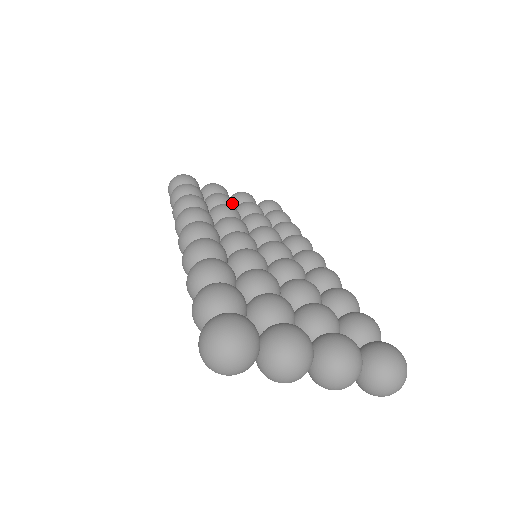
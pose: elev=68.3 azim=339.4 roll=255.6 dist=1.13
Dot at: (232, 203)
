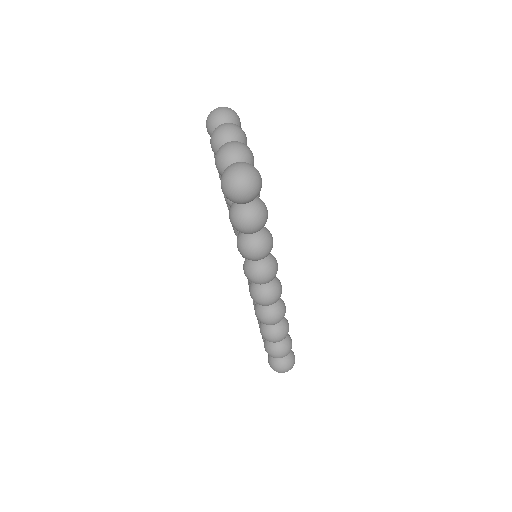
Dot at: occluded
